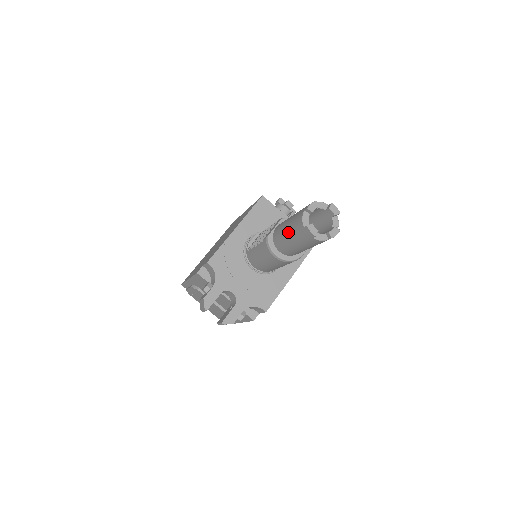
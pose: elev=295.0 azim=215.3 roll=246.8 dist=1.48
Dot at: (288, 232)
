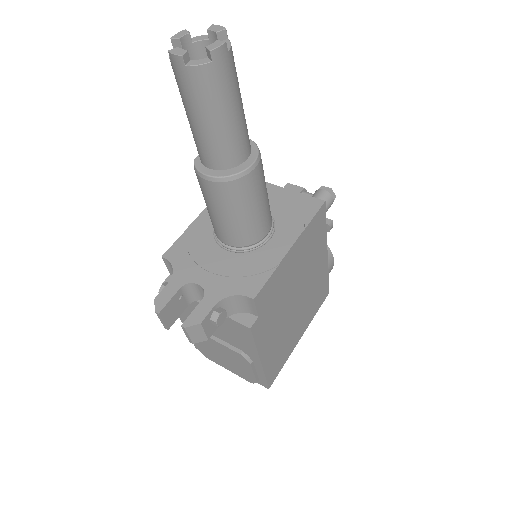
Dot at: occluded
